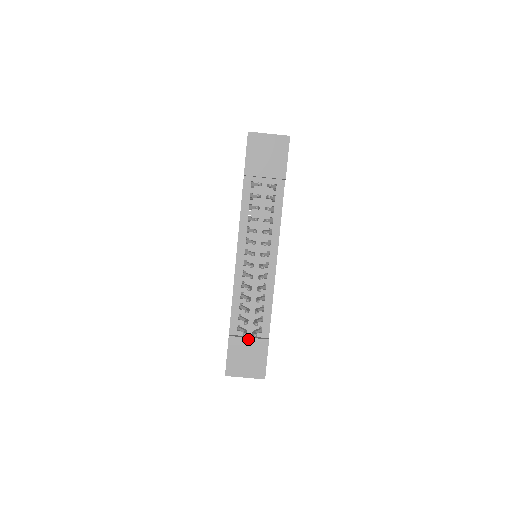
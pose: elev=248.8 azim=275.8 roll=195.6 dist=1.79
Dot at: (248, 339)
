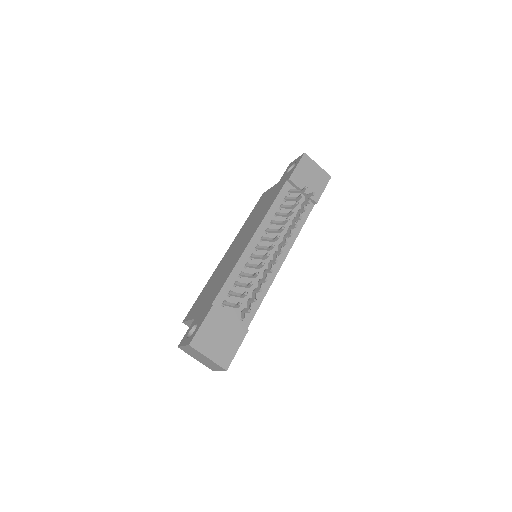
Dot at: (230, 318)
